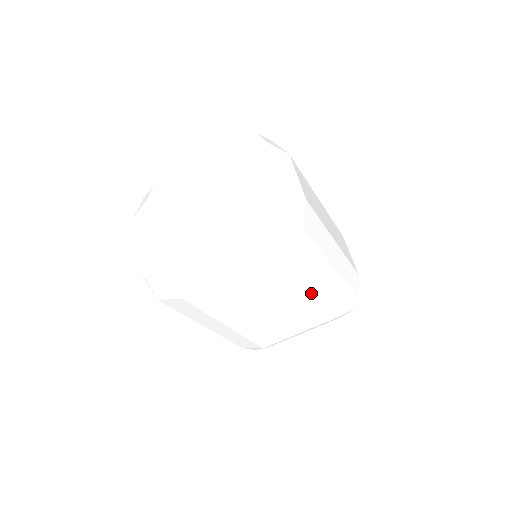
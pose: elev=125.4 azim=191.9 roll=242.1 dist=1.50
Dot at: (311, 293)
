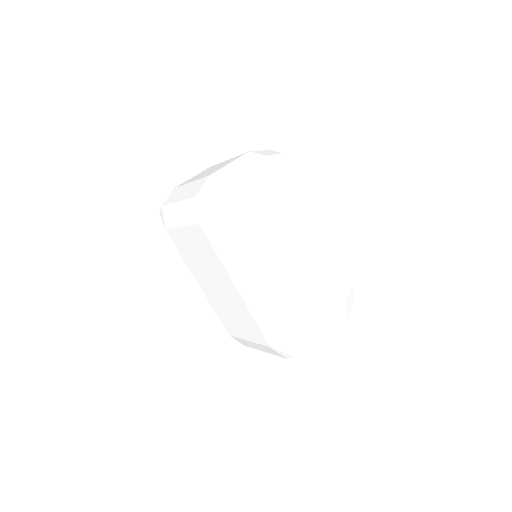
Dot at: (237, 292)
